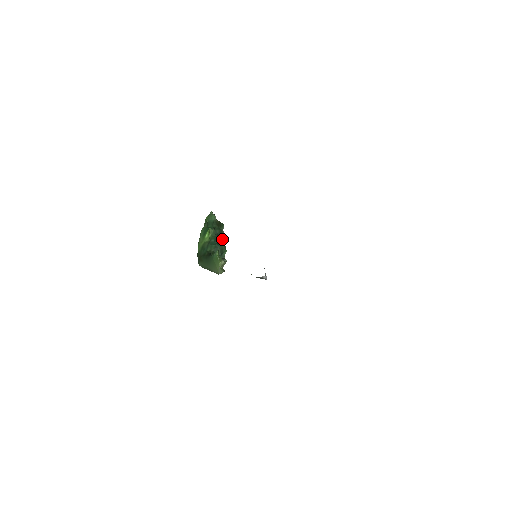
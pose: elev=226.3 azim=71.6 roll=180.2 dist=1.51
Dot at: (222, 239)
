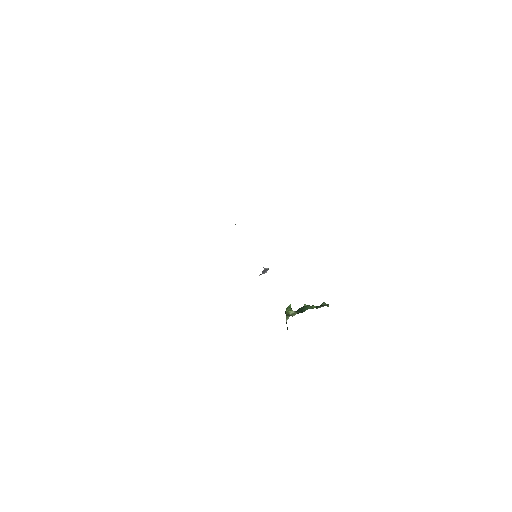
Dot at: (311, 306)
